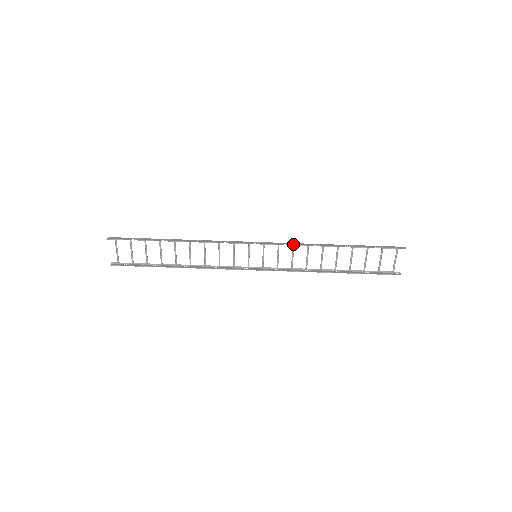
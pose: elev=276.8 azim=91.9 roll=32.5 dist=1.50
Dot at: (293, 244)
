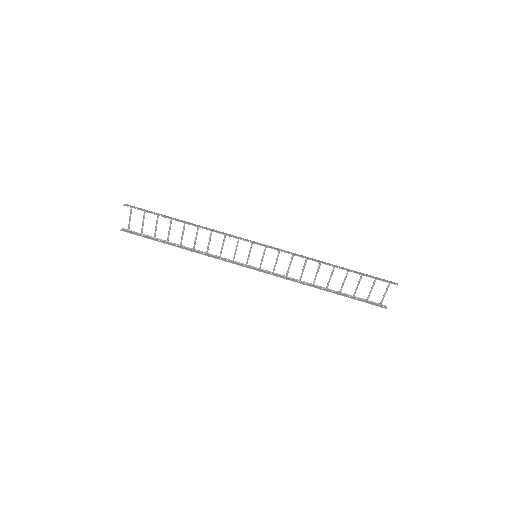
Dot at: (293, 253)
